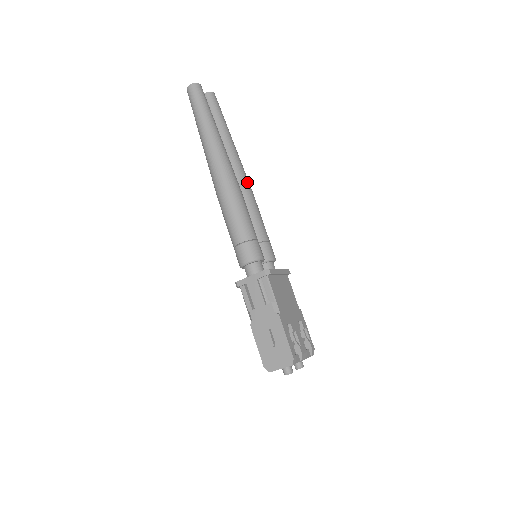
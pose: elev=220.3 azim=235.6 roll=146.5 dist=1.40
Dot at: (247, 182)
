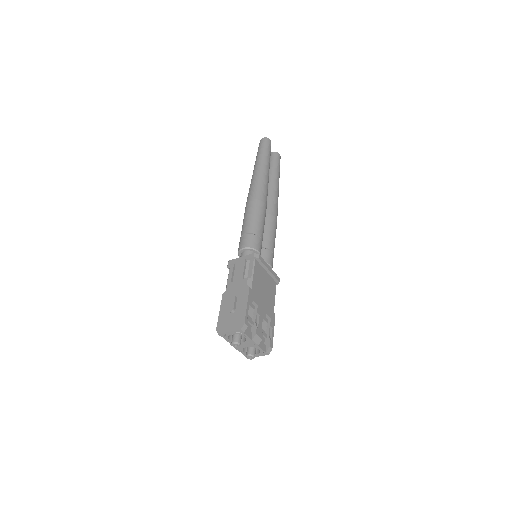
Dot at: (276, 209)
